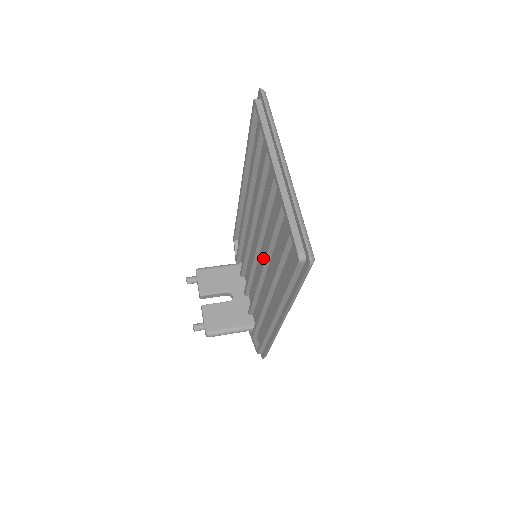
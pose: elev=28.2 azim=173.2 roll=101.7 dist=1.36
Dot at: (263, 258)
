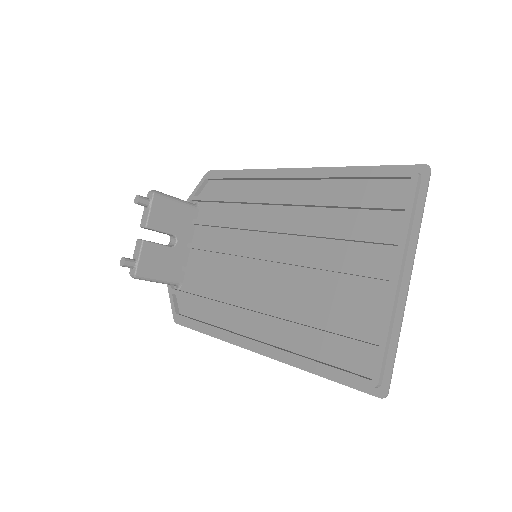
Dot at: (282, 288)
